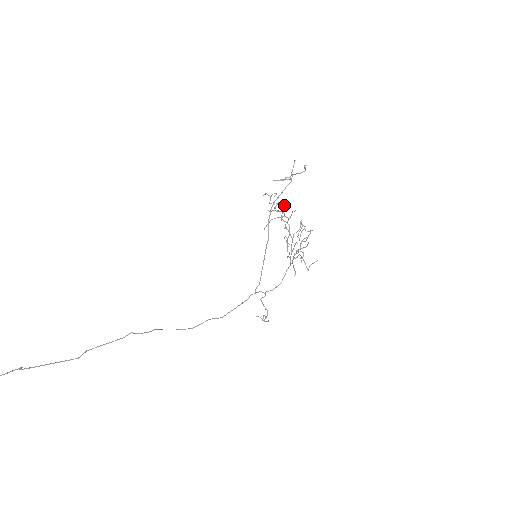
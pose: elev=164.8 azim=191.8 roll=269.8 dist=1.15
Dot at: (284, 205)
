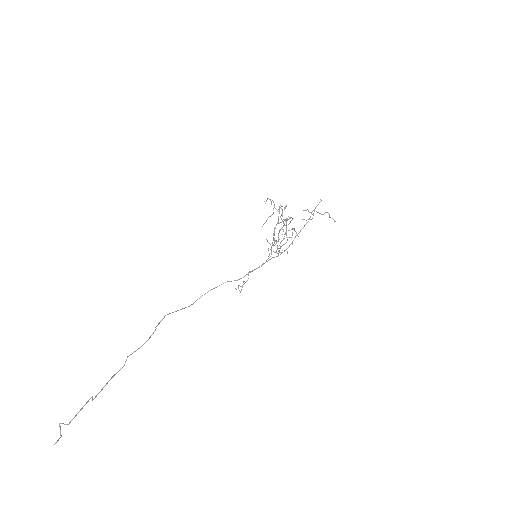
Dot at: occluded
